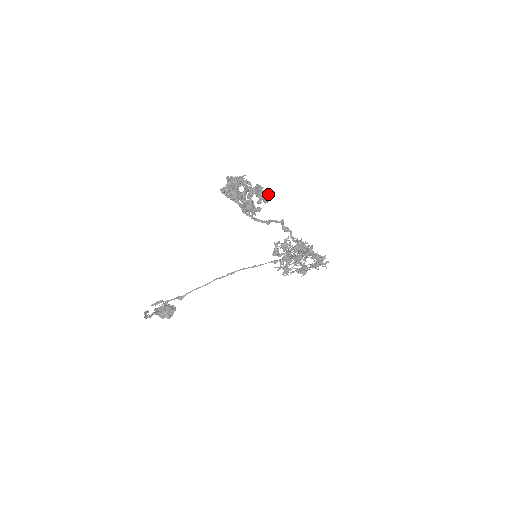
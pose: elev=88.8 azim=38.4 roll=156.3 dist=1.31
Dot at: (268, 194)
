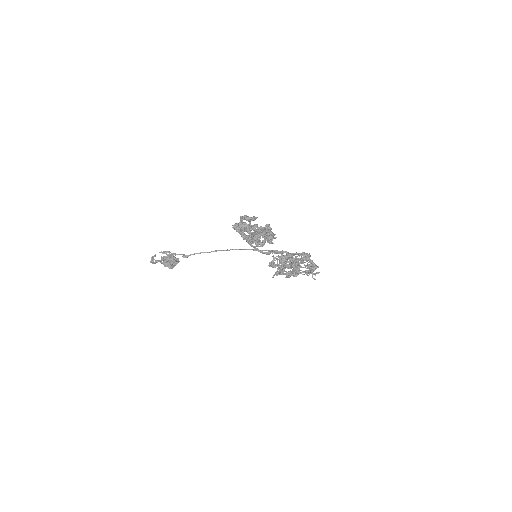
Dot at: occluded
